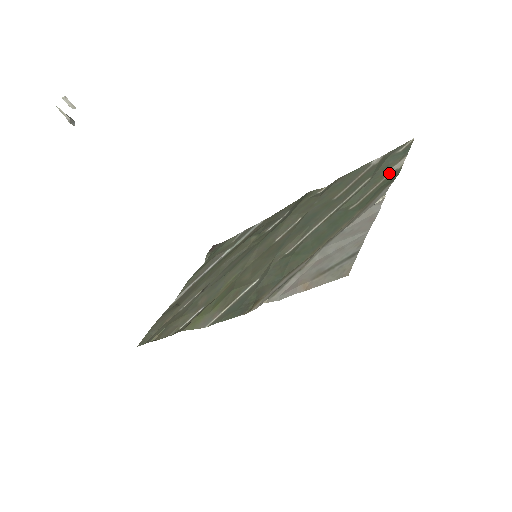
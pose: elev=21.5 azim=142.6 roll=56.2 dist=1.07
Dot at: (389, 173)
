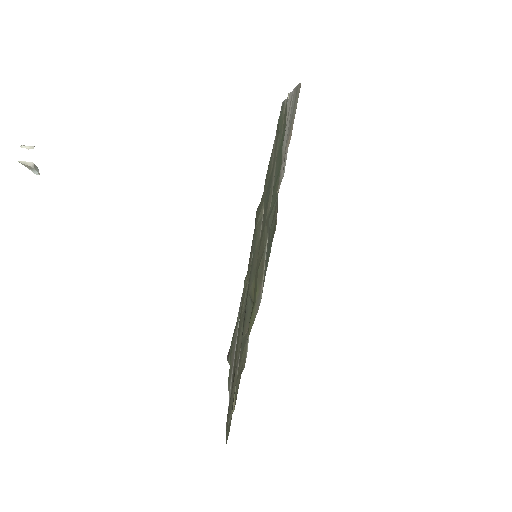
Dot at: (284, 111)
